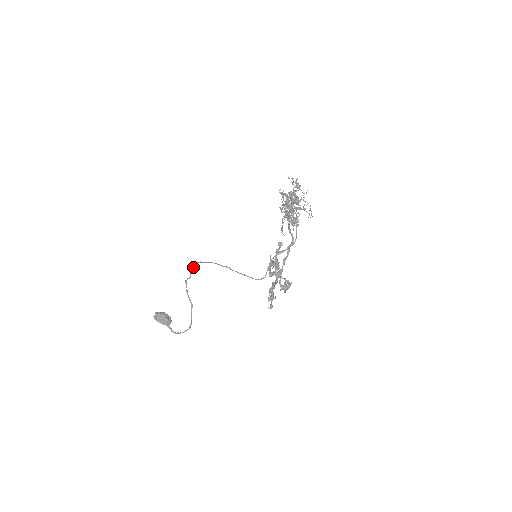
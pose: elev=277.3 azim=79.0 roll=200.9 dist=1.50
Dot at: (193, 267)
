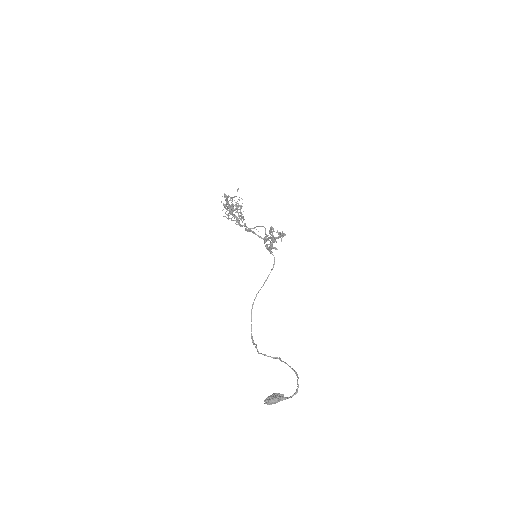
Dot at: (253, 341)
